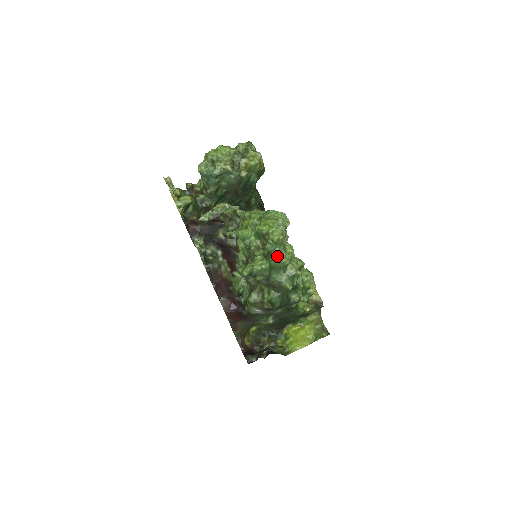
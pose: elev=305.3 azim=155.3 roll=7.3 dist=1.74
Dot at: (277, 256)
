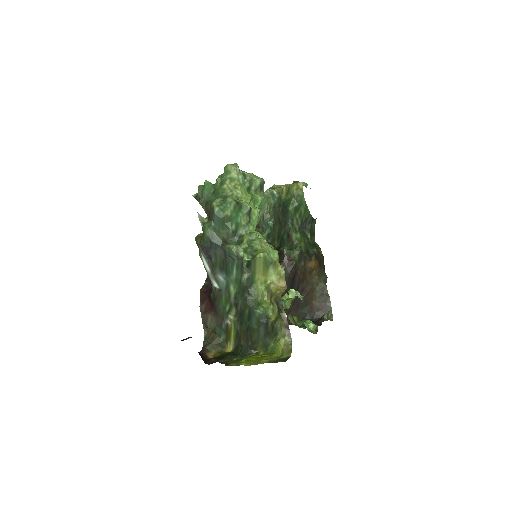
Dot at: (220, 181)
